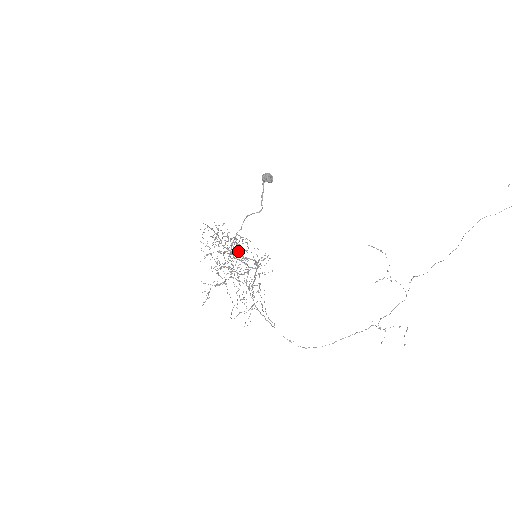
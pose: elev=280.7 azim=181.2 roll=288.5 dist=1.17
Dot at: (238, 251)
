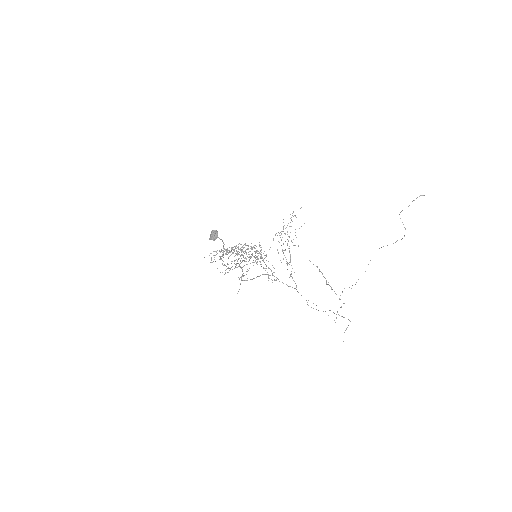
Dot at: occluded
